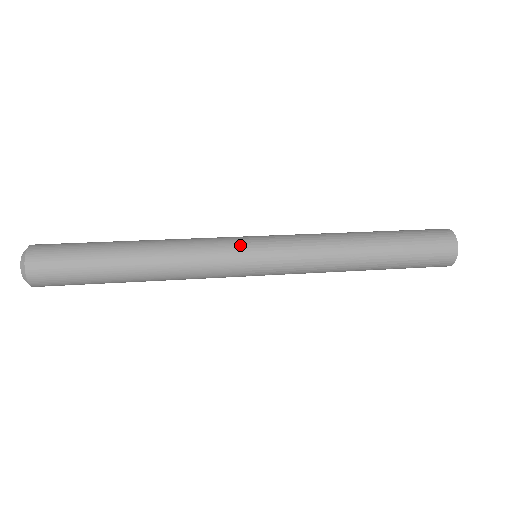
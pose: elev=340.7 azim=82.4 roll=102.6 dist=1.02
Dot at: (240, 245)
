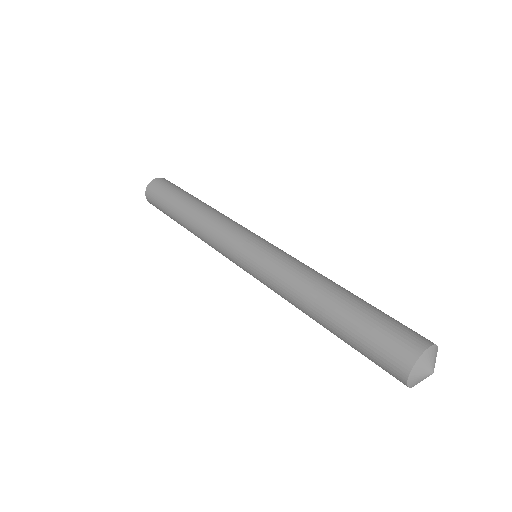
Dot at: (248, 233)
